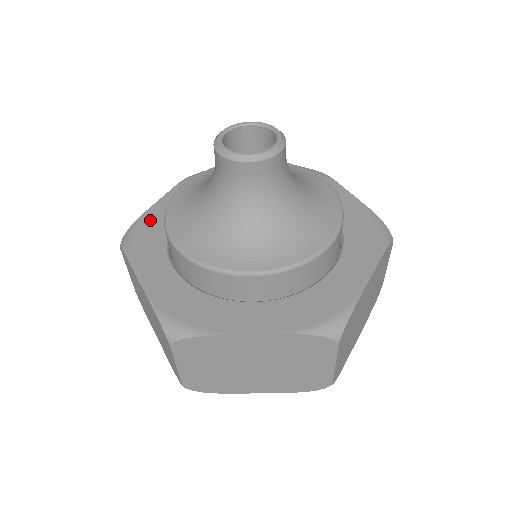
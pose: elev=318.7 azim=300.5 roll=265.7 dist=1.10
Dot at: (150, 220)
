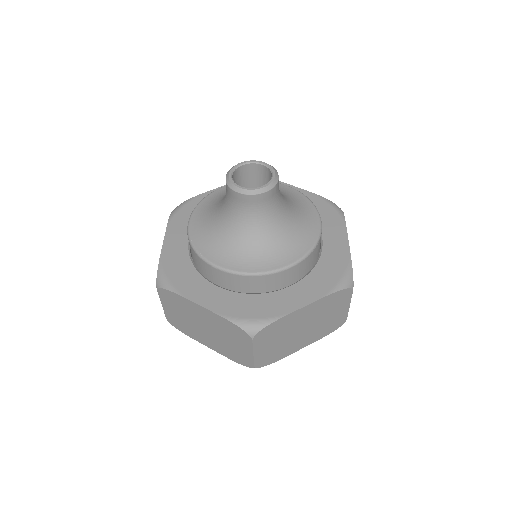
Dot at: (170, 259)
